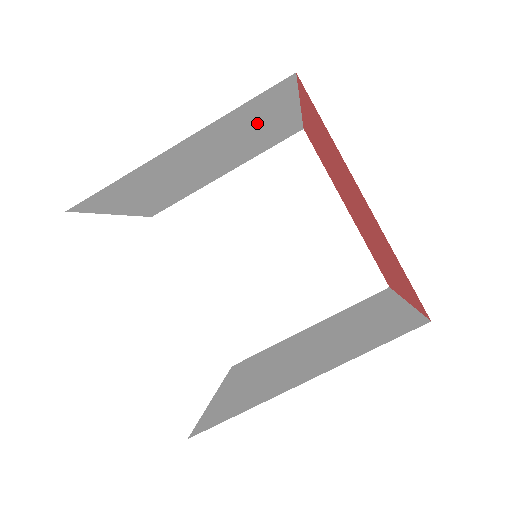
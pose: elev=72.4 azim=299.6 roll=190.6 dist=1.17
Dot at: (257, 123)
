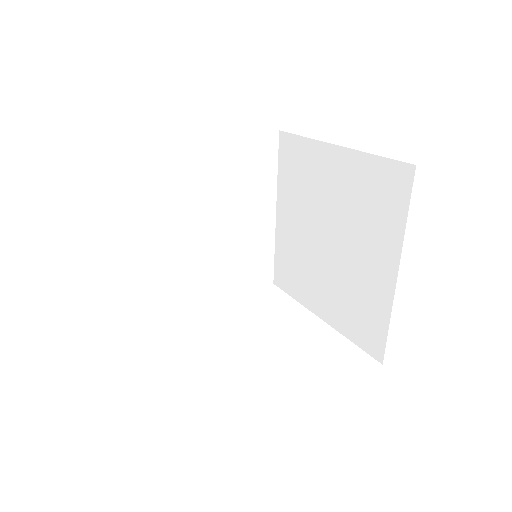
Dot at: (187, 177)
